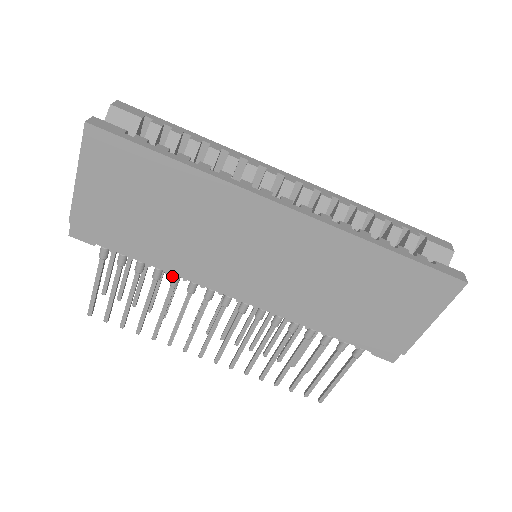
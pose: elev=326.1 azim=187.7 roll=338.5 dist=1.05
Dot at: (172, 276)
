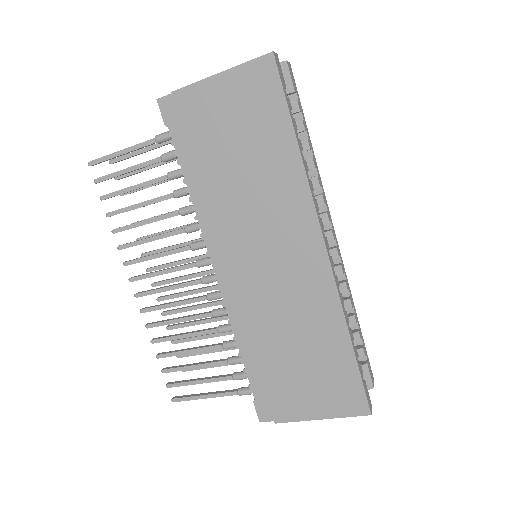
Dot at: (188, 206)
